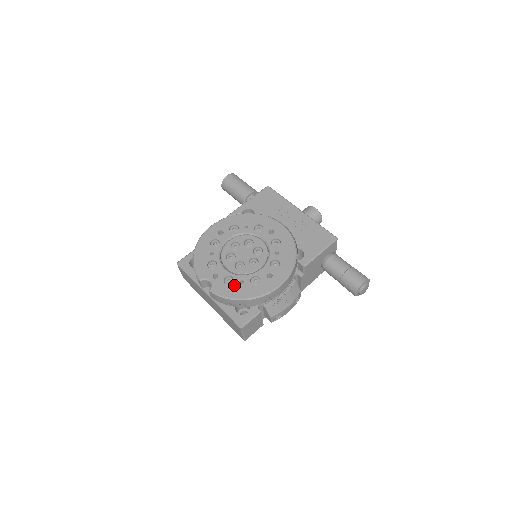
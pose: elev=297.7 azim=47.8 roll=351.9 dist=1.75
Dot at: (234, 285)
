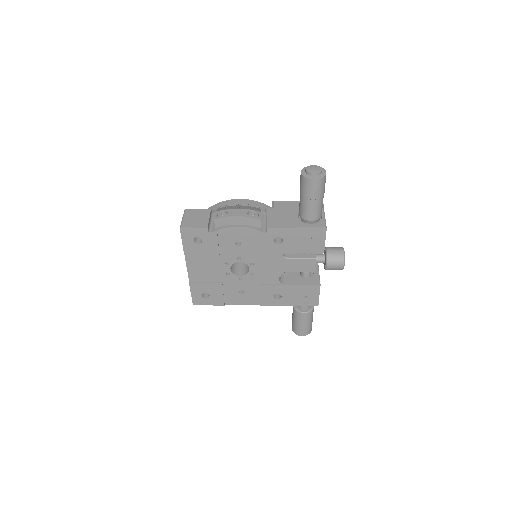
Dot at: occluded
